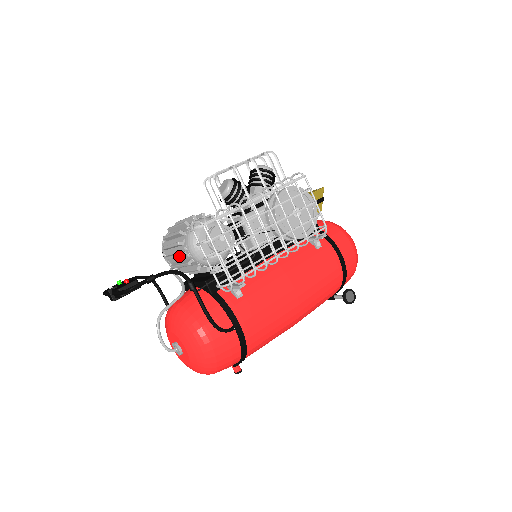
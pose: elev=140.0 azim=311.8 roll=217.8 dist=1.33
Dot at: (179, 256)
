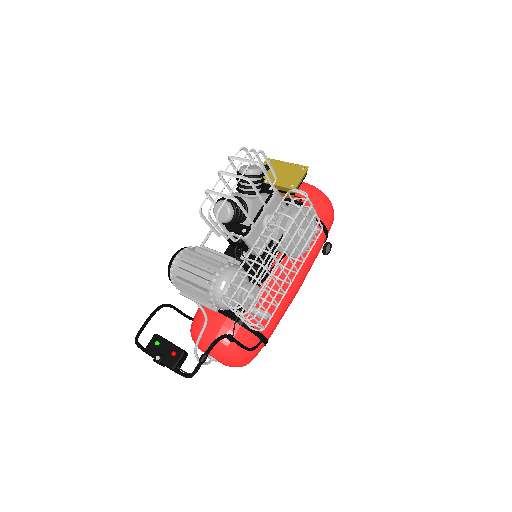
Dot at: occluded
